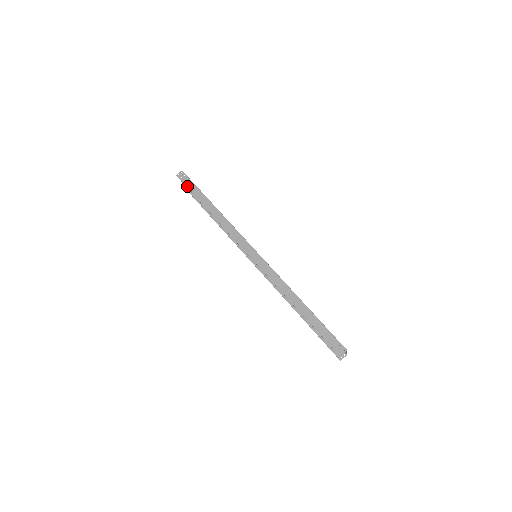
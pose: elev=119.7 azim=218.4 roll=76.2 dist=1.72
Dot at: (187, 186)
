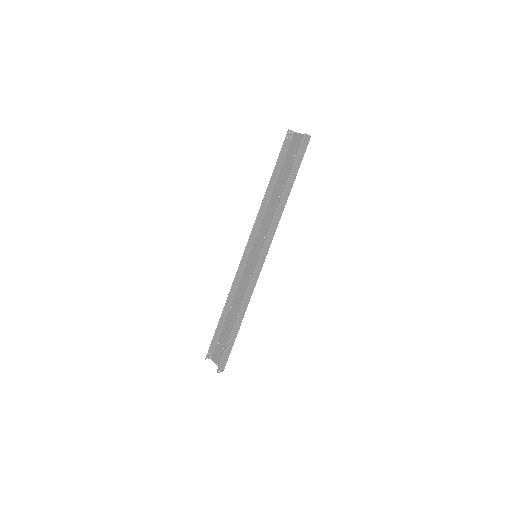
Dot at: (298, 155)
